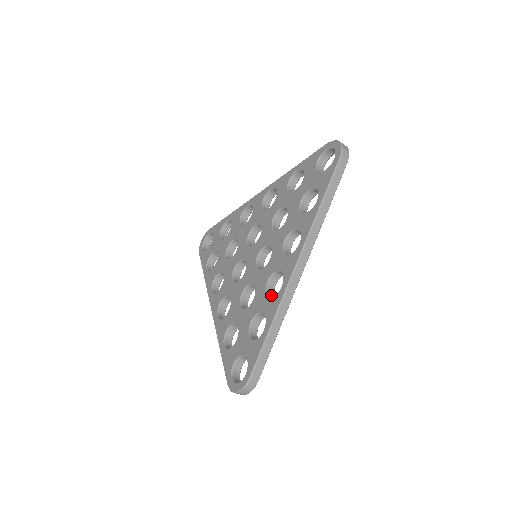
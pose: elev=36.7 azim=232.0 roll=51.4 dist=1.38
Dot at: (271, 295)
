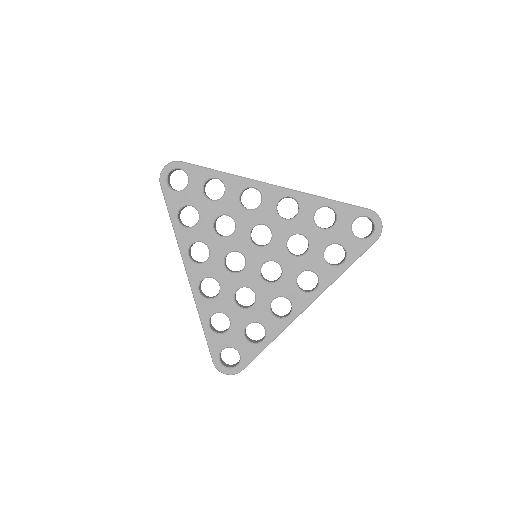
Dot at: (272, 311)
